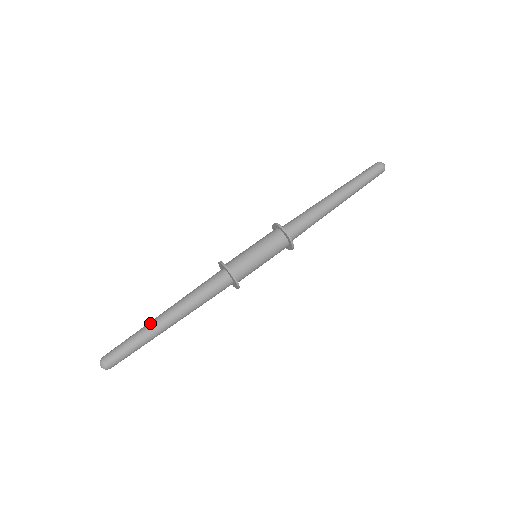
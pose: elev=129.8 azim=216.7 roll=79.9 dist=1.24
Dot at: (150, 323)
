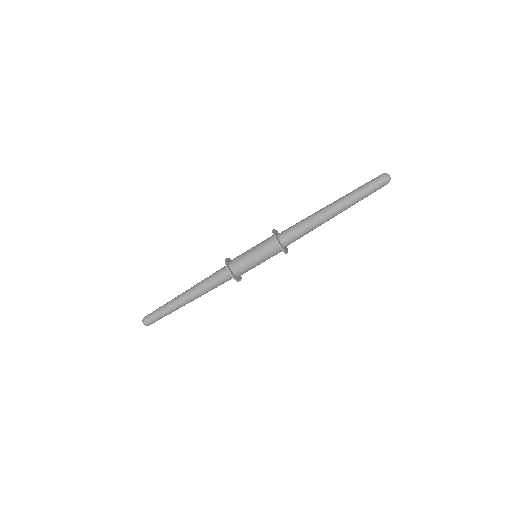
Dot at: occluded
